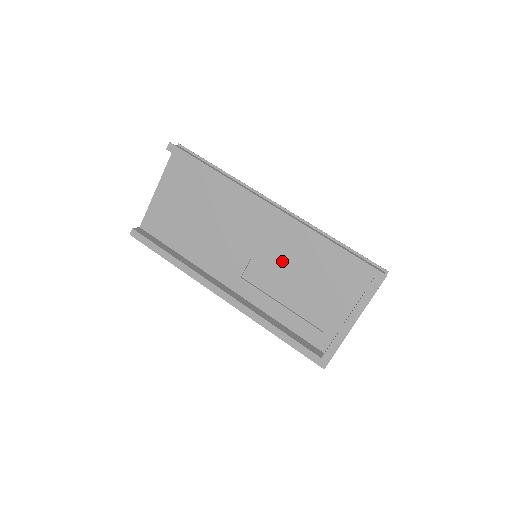
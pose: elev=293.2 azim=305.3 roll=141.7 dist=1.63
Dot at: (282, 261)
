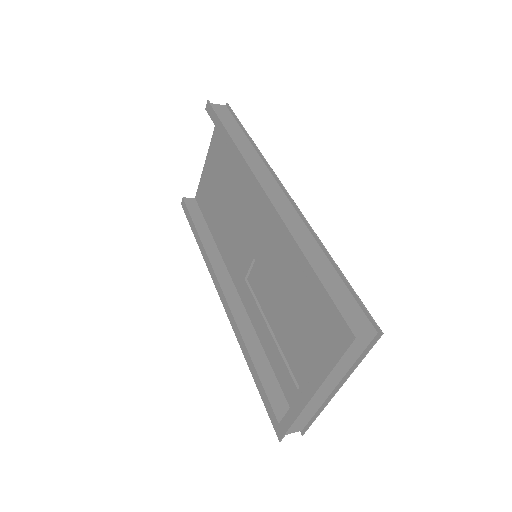
Dot at: (276, 271)
